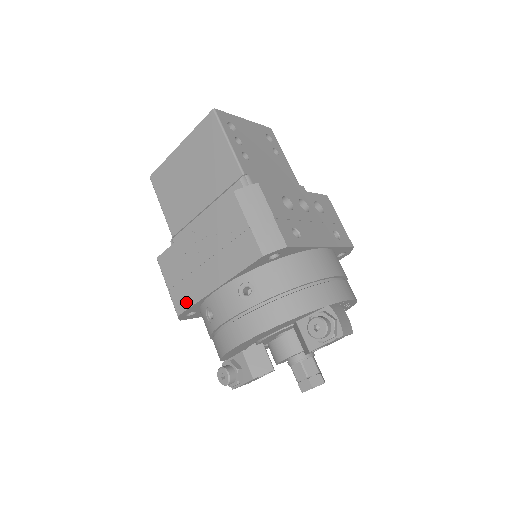
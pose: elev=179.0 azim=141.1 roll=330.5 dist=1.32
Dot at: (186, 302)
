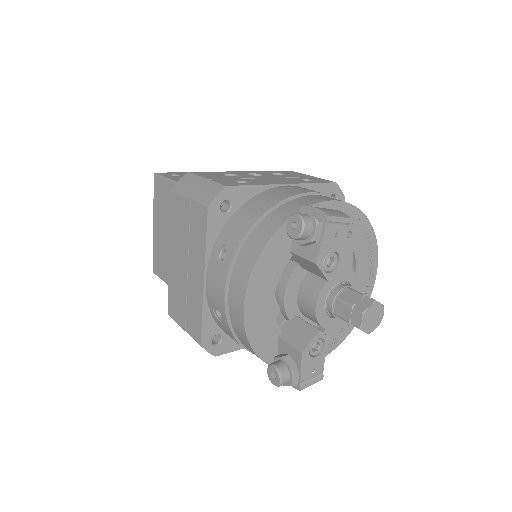
Dot at: (197, 323)
